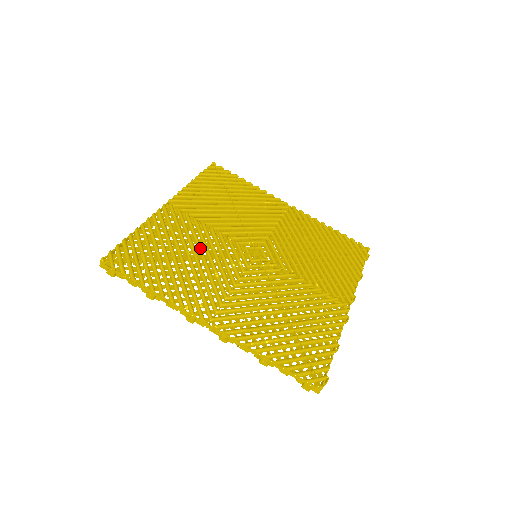
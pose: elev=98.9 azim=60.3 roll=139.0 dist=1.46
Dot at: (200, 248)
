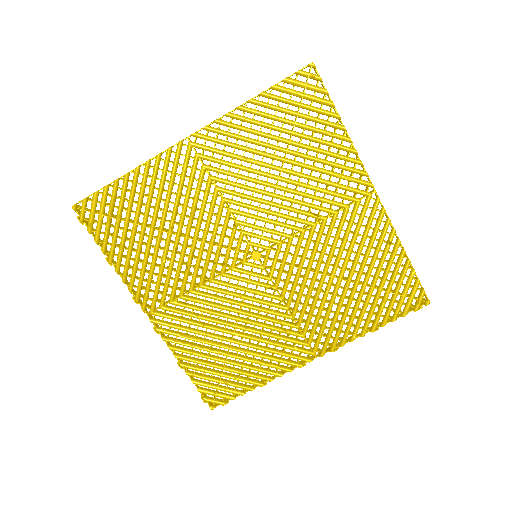
Dot at: (188, 227)
